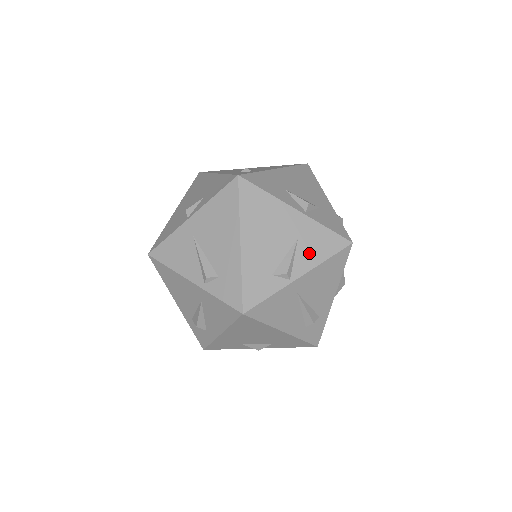
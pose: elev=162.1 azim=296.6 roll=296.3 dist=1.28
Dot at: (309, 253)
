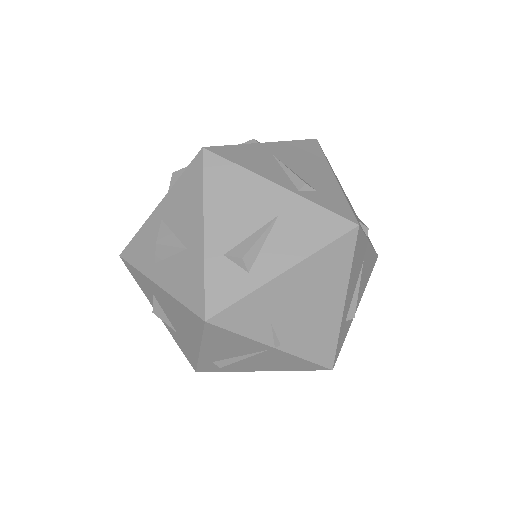
Dot at: occluded
